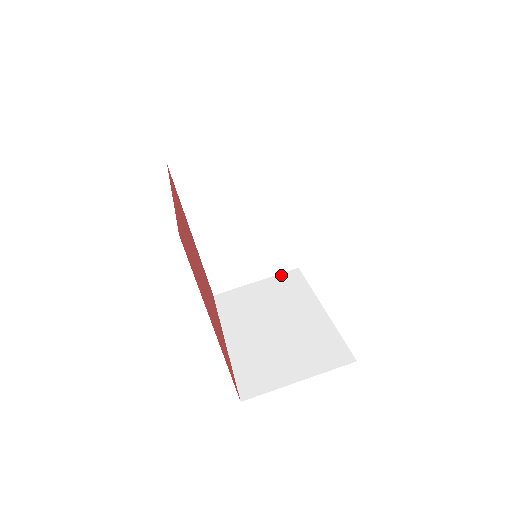
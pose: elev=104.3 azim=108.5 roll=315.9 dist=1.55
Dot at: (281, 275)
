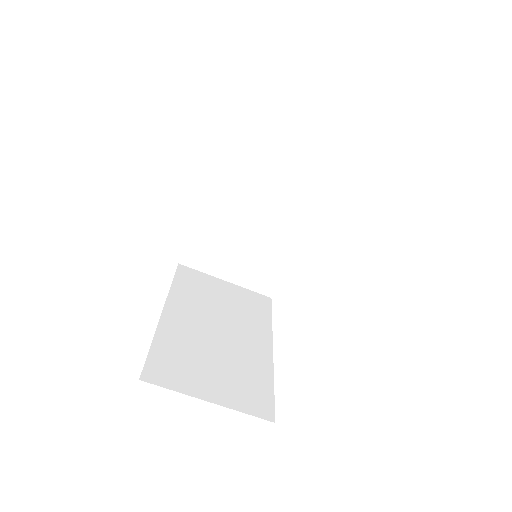
Dot at: (252, 292)
